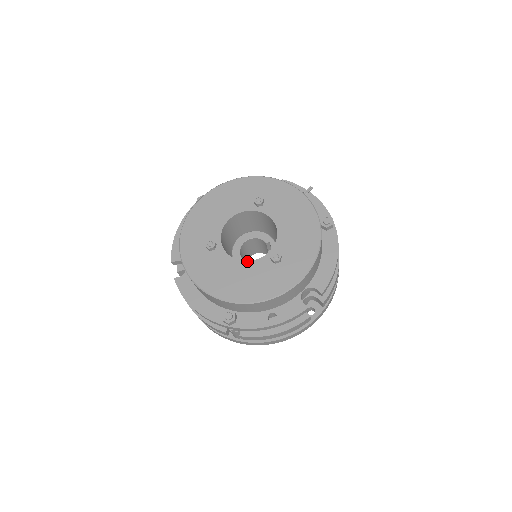
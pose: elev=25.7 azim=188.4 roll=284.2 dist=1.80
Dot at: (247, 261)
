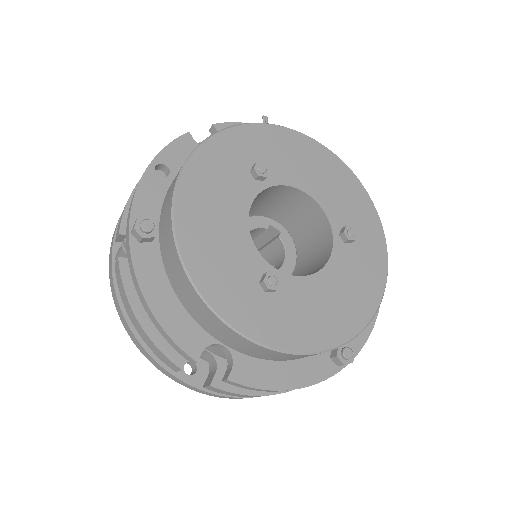
Dot at: (325, 266)
